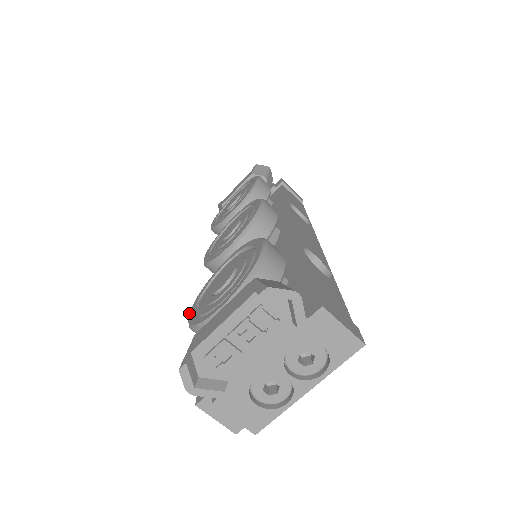
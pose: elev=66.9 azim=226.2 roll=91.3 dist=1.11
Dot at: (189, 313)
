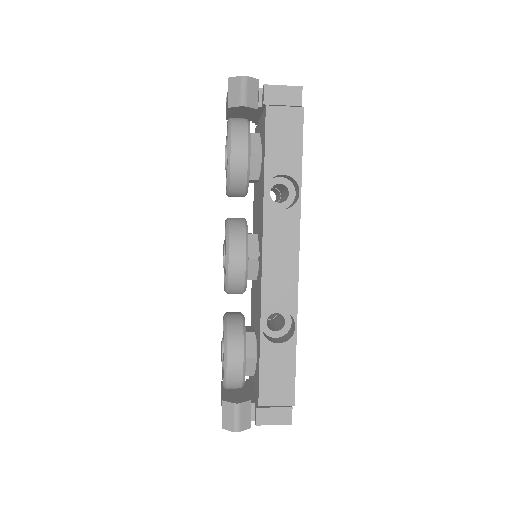
Dot at: occluded
